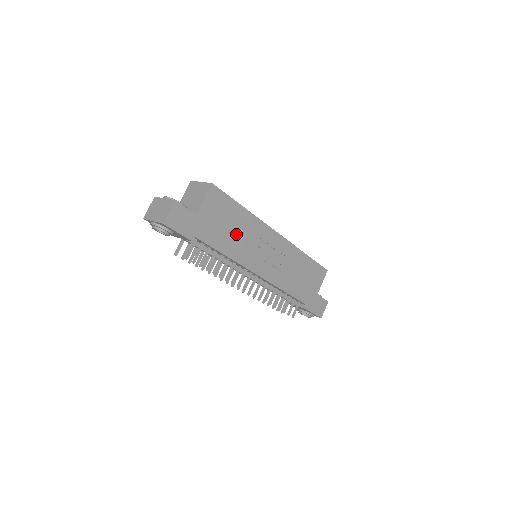
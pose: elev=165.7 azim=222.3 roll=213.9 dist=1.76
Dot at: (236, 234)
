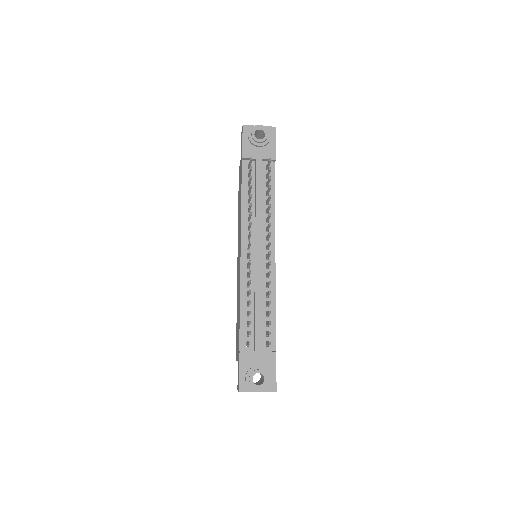
Dot at: occluded
